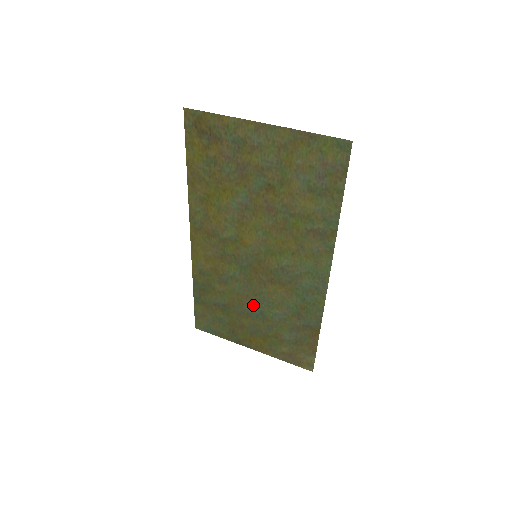
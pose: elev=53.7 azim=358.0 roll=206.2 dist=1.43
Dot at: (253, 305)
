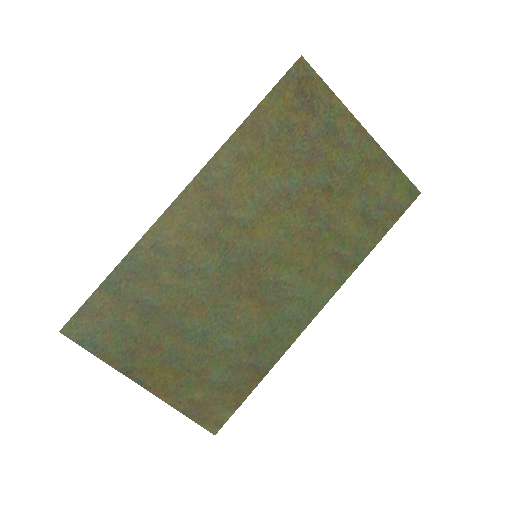
Dot at: (201, 319)
